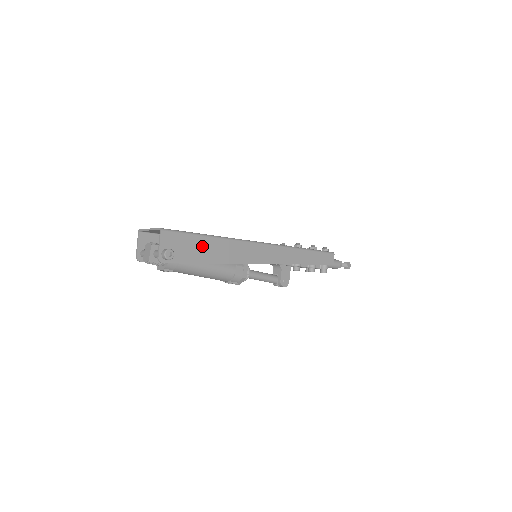
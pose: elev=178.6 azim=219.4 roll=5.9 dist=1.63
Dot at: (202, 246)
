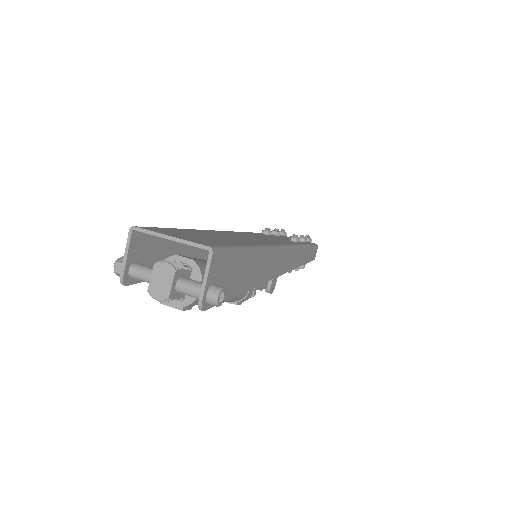
Dot at: (243, 267)
